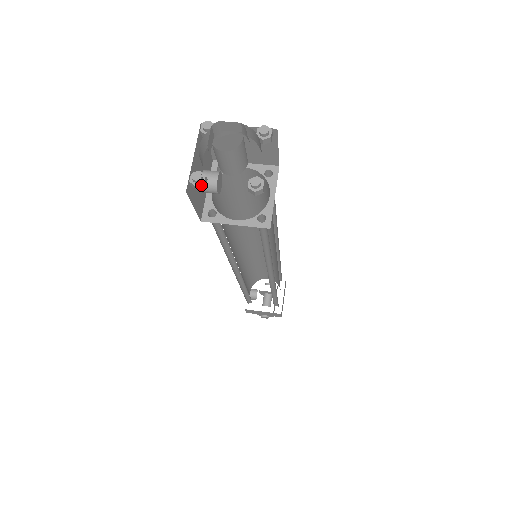
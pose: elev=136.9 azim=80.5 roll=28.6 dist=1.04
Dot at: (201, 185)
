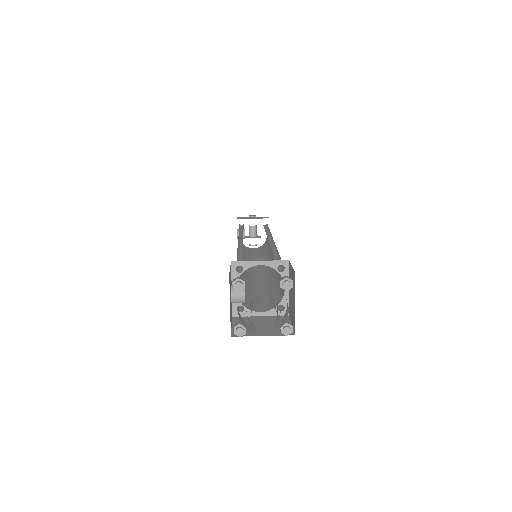
Dot at: (243, 334)
